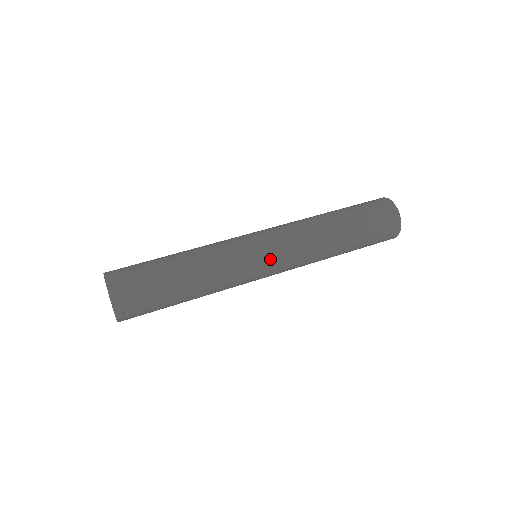
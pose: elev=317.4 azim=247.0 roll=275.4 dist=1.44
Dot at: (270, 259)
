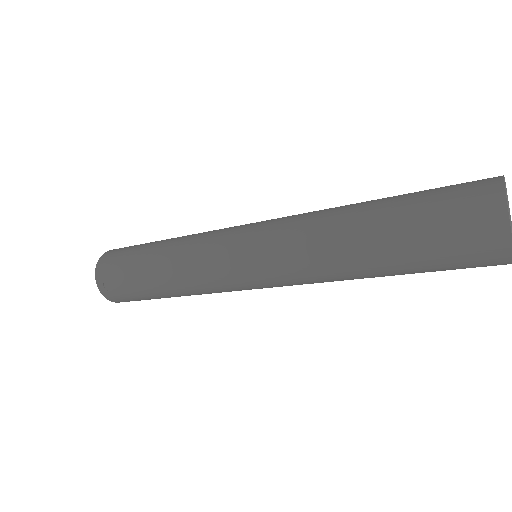
Dot at: (245, 255)
